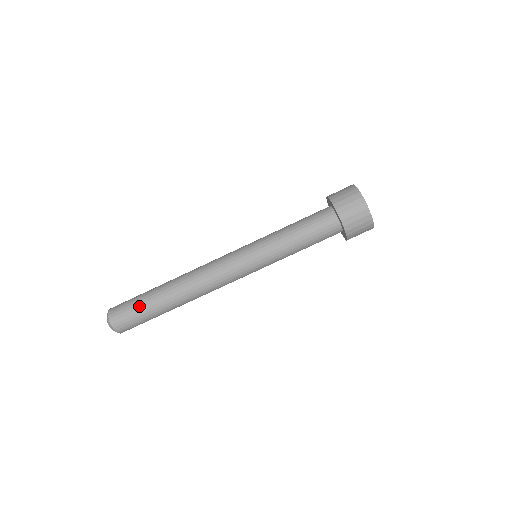
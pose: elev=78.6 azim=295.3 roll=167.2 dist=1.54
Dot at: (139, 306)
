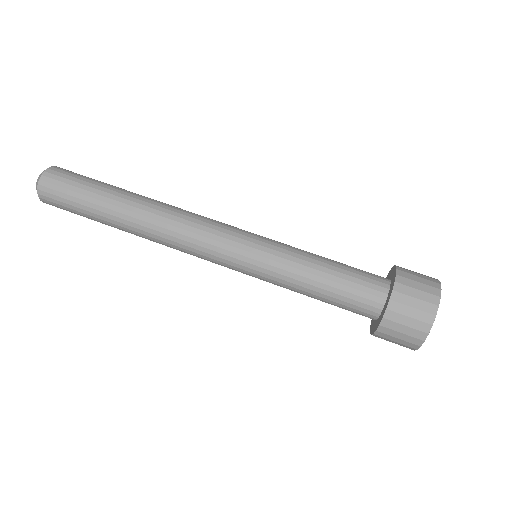
Dot at: (95, 180)
